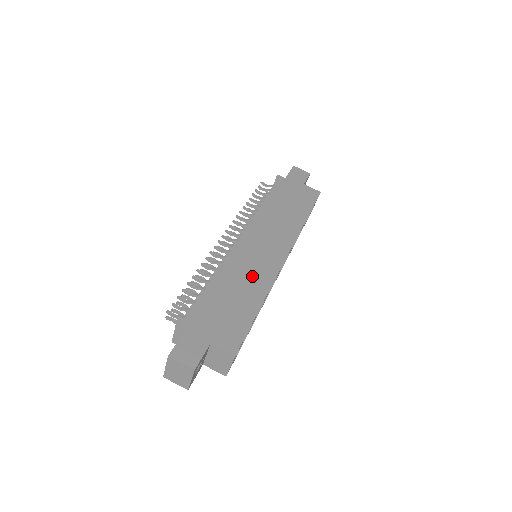
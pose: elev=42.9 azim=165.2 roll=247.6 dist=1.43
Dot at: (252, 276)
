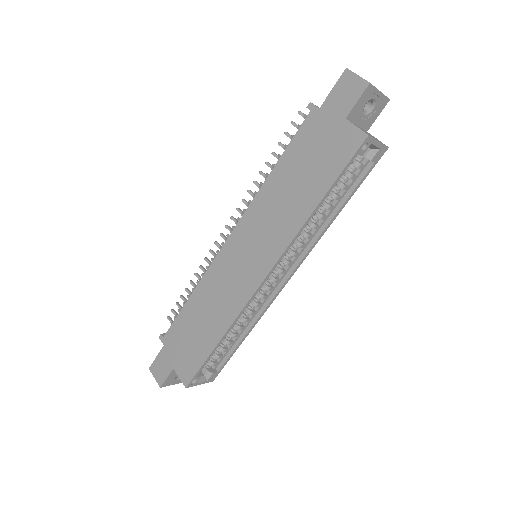
Dot at: (221, 301)
